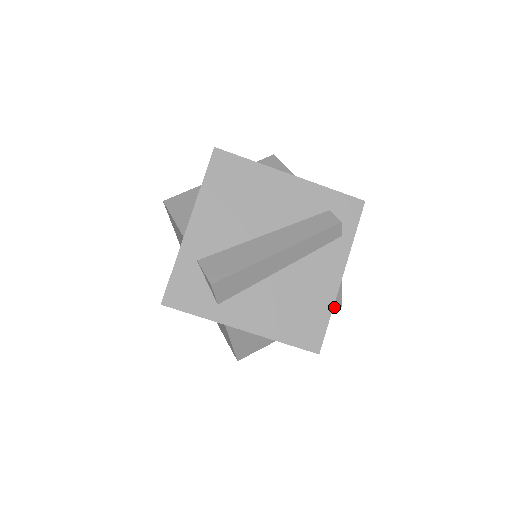
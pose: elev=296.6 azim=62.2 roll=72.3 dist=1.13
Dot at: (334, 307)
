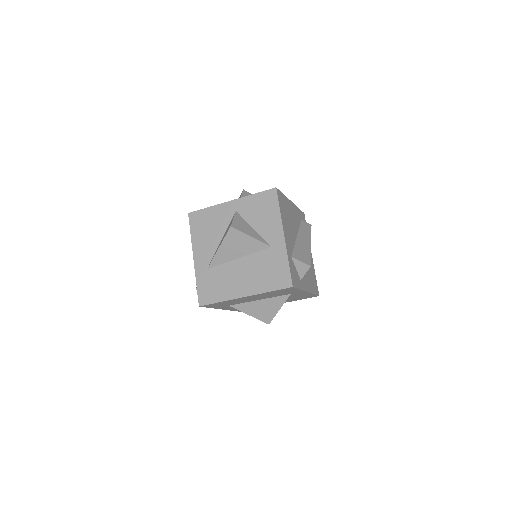
Dot at: occluded
